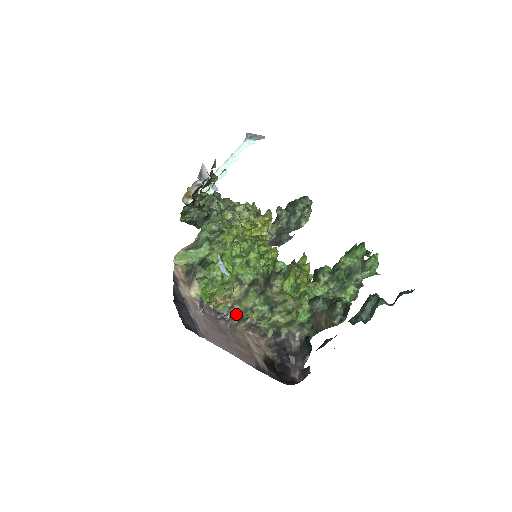
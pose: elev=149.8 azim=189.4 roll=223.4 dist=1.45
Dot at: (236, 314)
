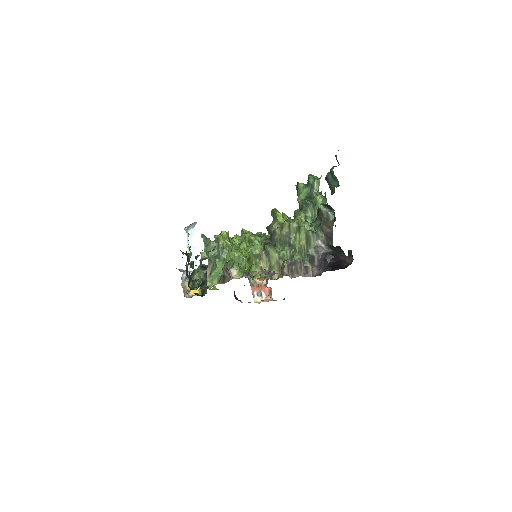
Dot at: (277, 277)
